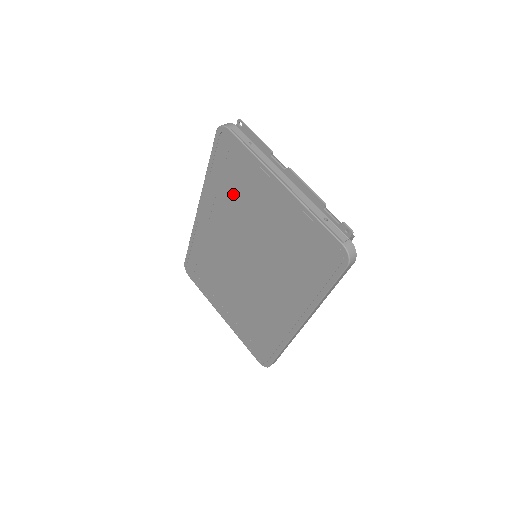
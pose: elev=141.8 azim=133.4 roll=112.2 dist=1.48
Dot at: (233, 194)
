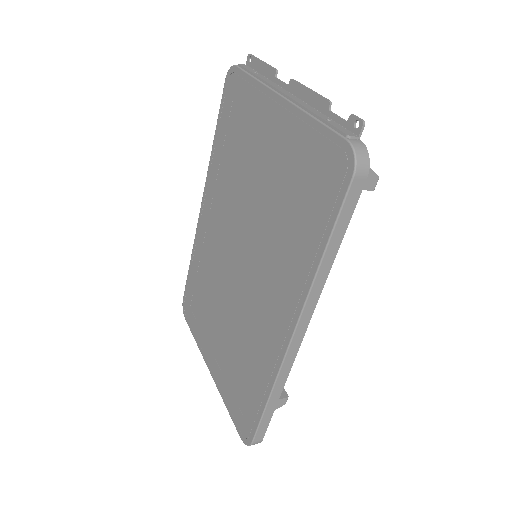
Dot at: (233, 155)
